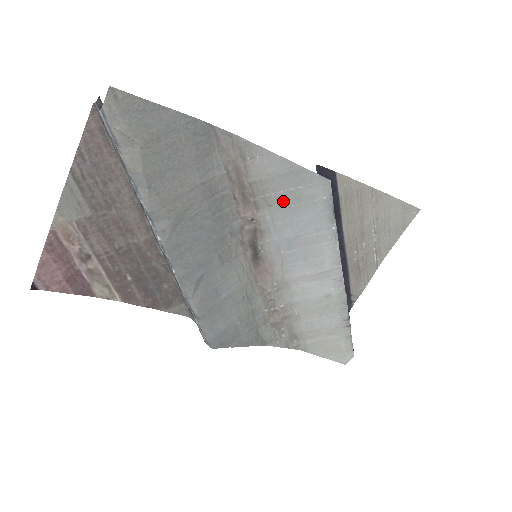
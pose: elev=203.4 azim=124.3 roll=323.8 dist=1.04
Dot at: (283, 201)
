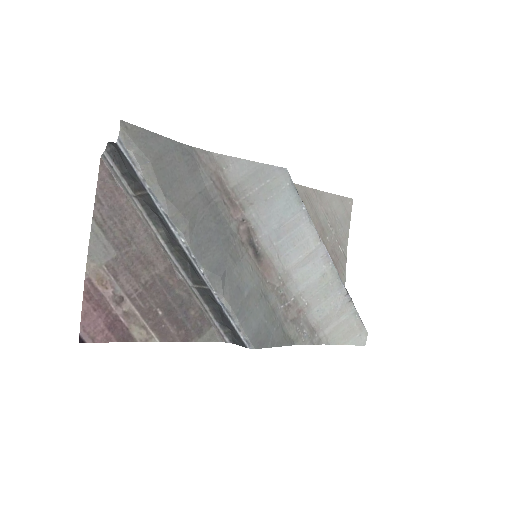
Dot at: (260, 197)
